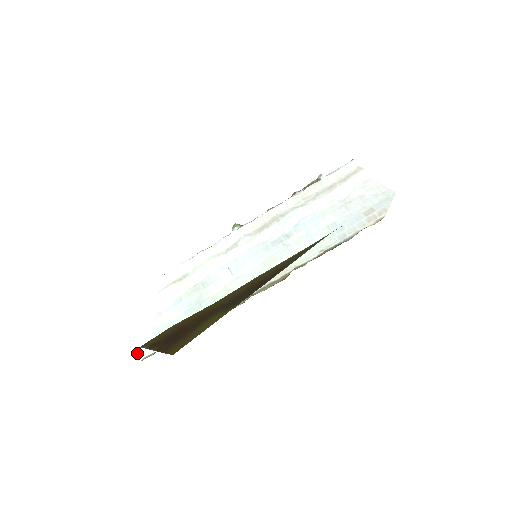
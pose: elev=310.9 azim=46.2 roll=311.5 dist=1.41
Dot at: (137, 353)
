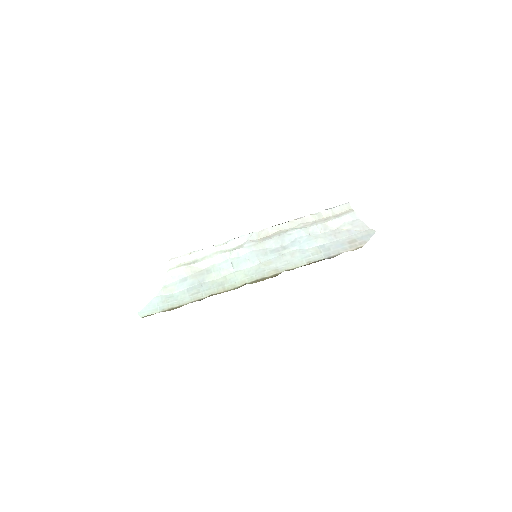
Dot at: (139, 312)
